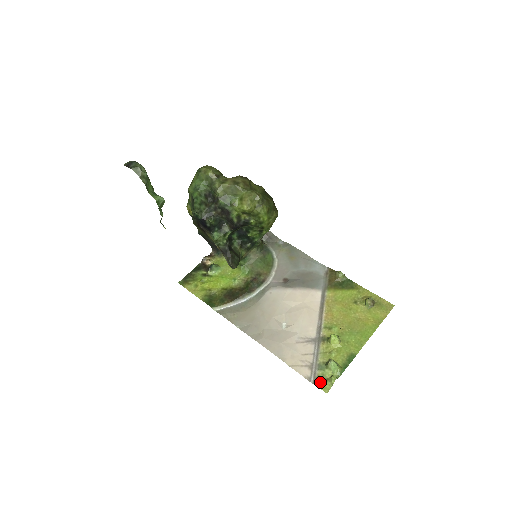
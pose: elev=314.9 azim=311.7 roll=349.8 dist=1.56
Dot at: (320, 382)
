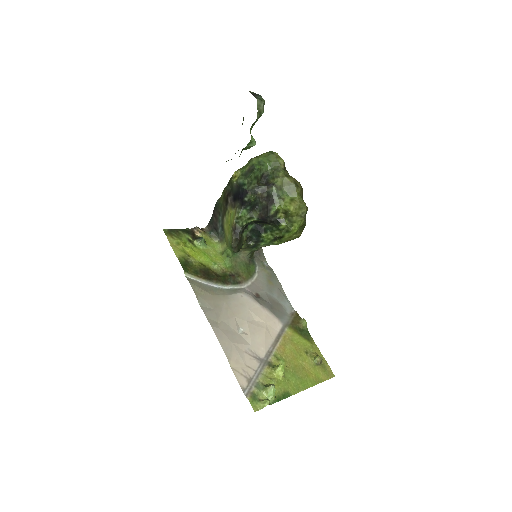
Dot at: (253, 398)
